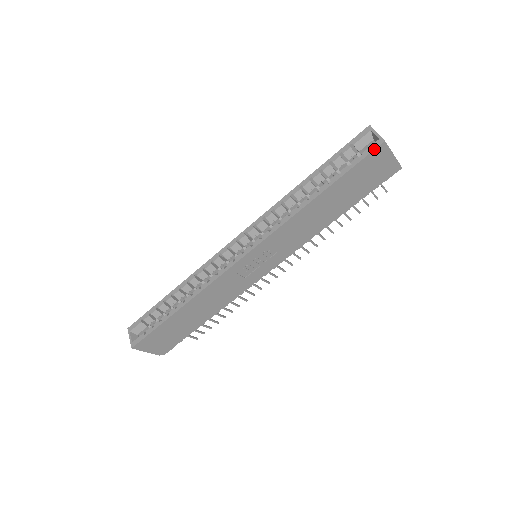
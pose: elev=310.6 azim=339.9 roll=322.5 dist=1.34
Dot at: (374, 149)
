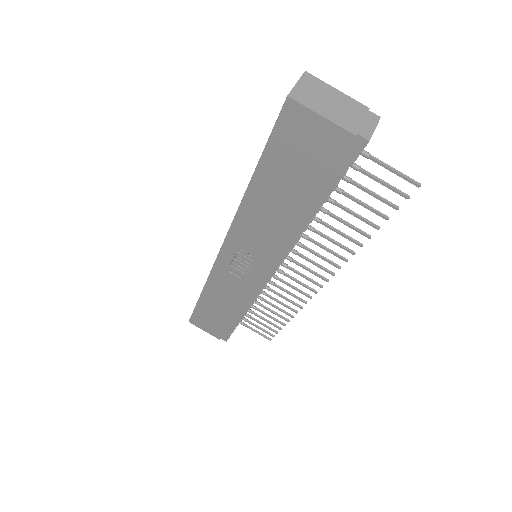
Dot at: (280, 111)
